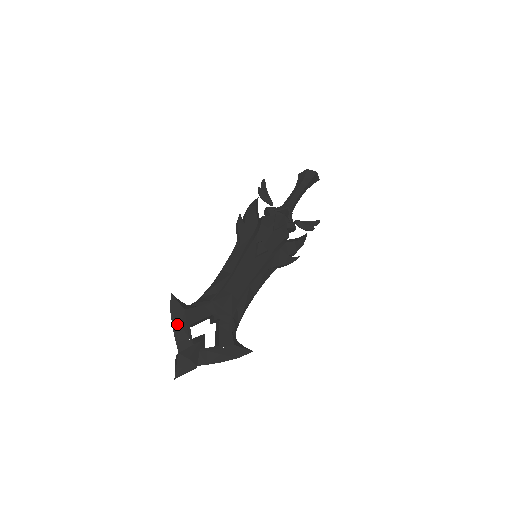
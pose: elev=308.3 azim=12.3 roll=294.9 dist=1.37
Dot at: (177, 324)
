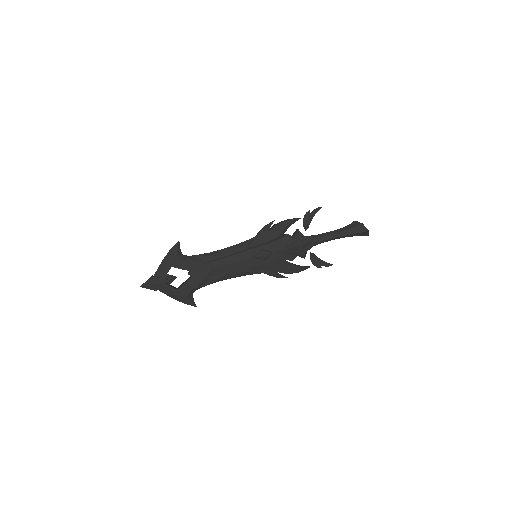
Dot at: (166, 261)
